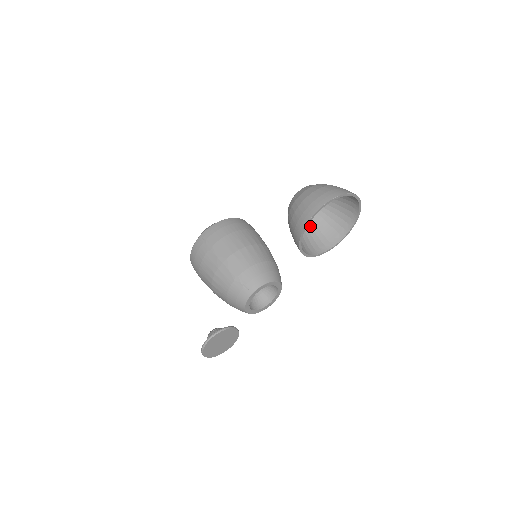
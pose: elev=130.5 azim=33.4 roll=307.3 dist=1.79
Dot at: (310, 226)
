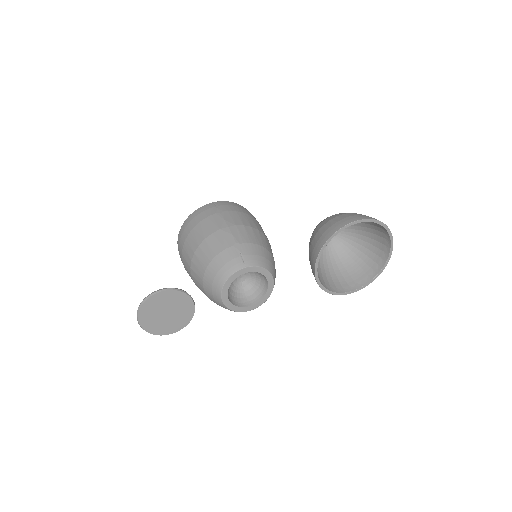
Dot at: (323, 264)
